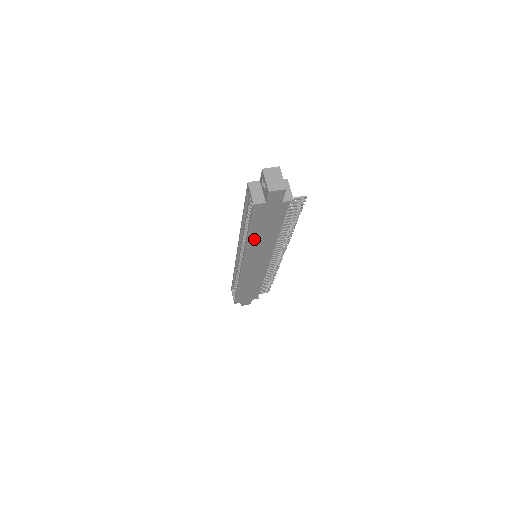
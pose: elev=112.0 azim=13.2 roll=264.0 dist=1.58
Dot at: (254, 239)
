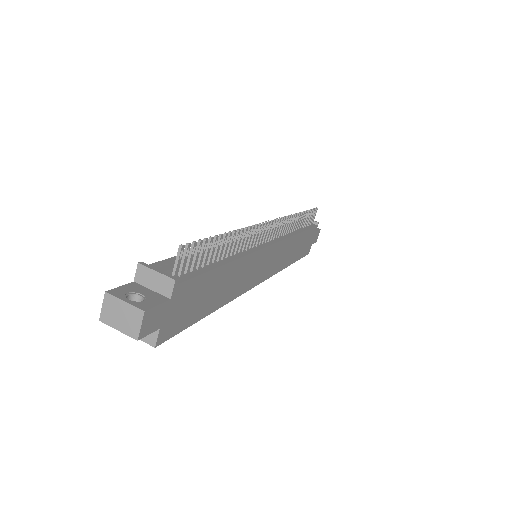
Dot at: (223, 297)
